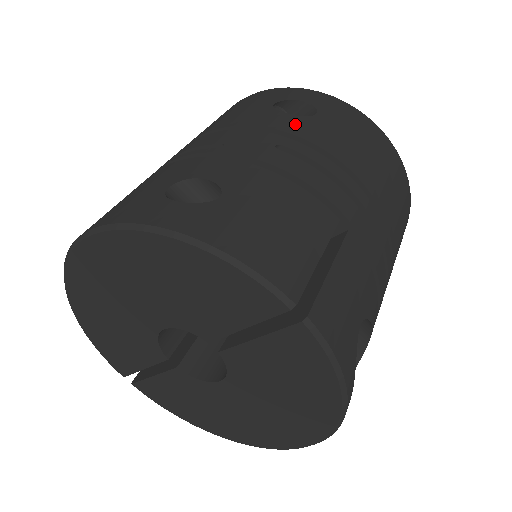
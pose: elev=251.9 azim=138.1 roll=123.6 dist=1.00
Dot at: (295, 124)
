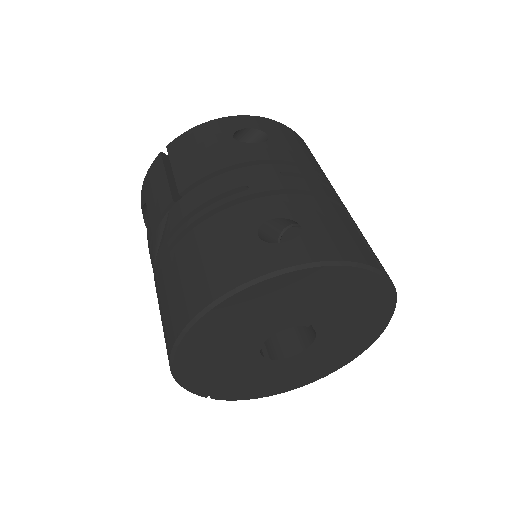
Dot at: (269, 151)
